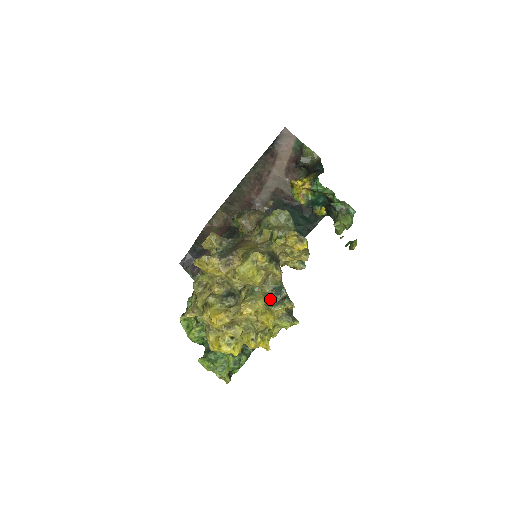
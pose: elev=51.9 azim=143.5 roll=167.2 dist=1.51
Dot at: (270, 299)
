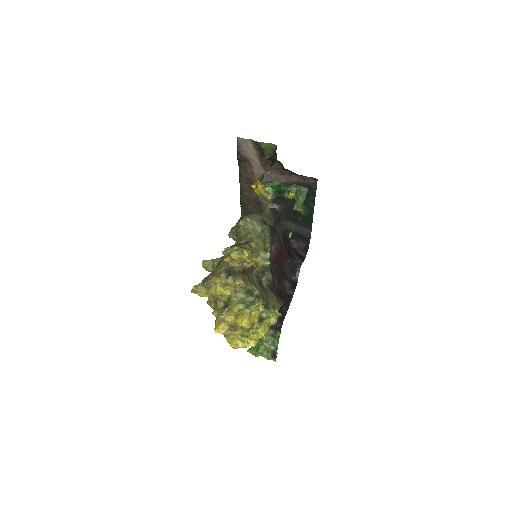
Dot at: (243, 304)
